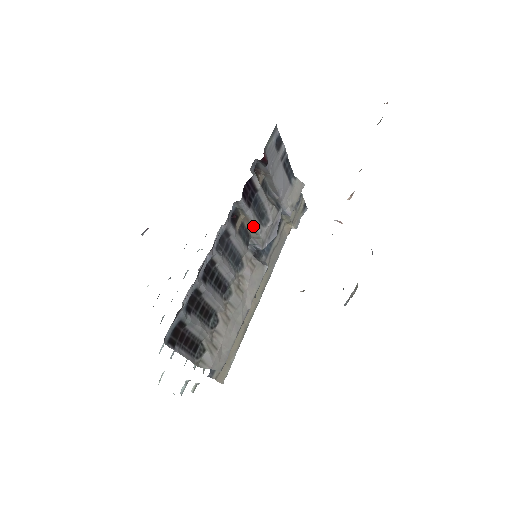
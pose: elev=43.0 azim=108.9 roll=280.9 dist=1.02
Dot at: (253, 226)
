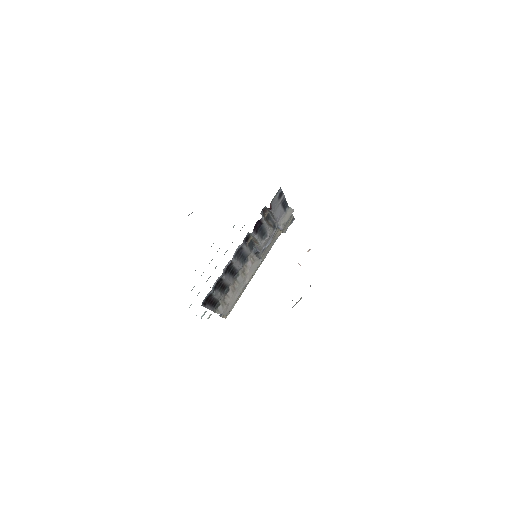
Dot at: (257, 241)
